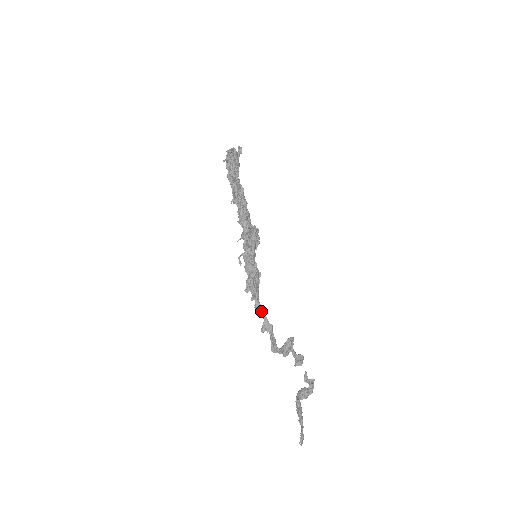
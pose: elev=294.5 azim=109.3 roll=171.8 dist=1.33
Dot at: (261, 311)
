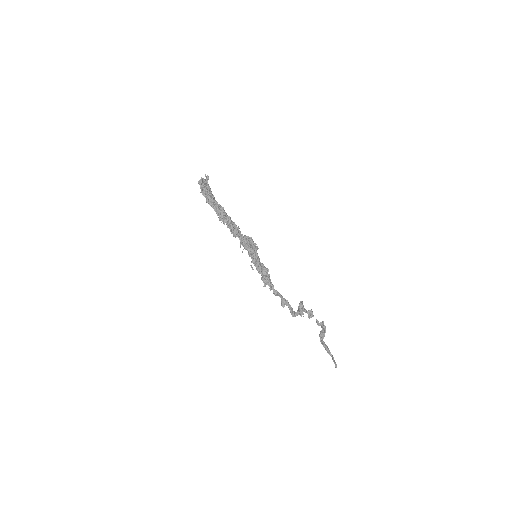
Dot at: (278, 295)
